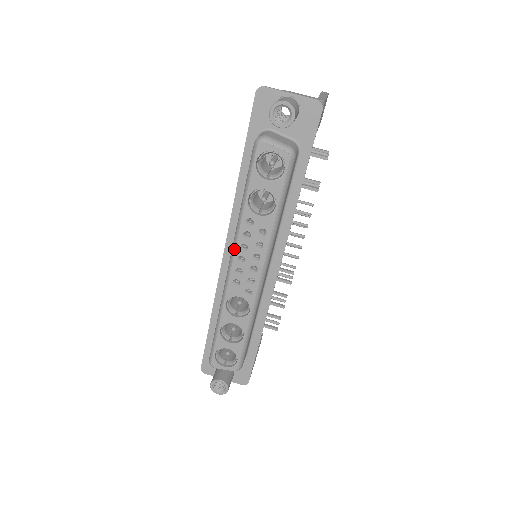
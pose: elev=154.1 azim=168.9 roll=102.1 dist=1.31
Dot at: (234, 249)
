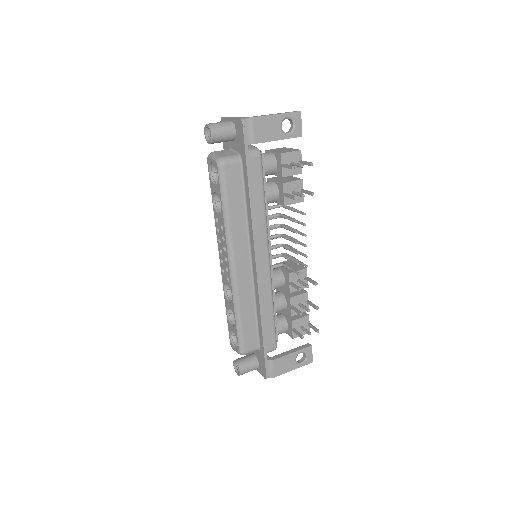
Dot at: (218, 243)
